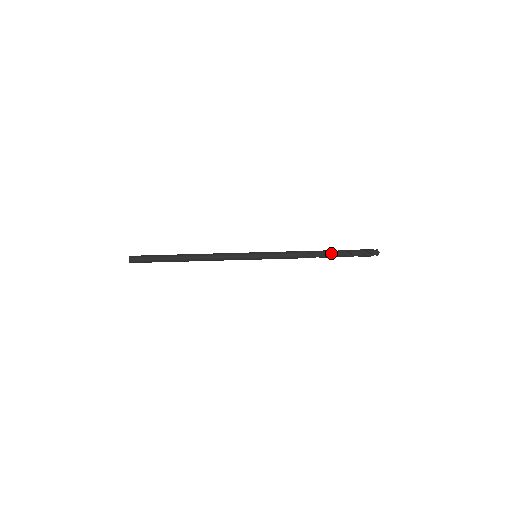
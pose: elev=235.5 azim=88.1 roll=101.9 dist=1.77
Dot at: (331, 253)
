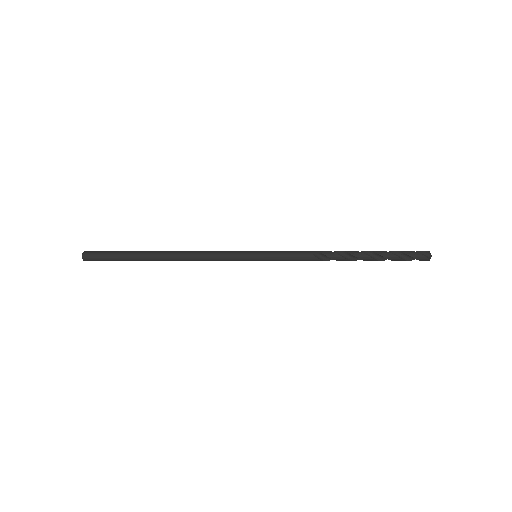
Dot at: occluded
